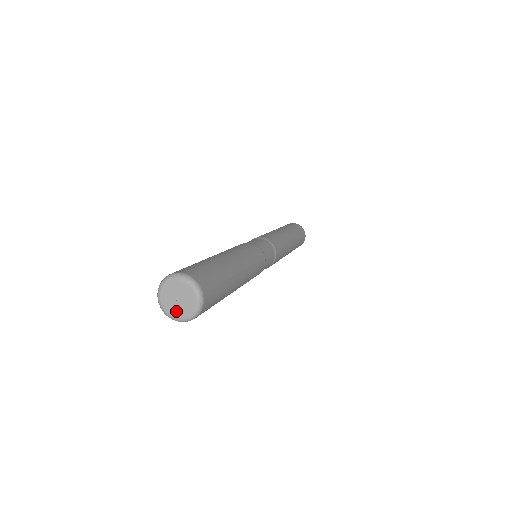
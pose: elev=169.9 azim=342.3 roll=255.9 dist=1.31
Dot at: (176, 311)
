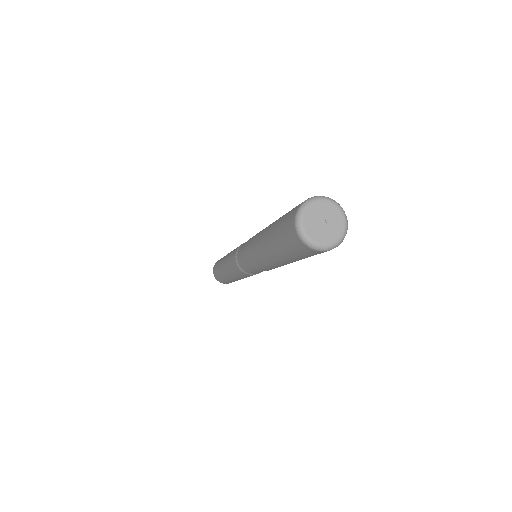
Dot at: (329, 236)
